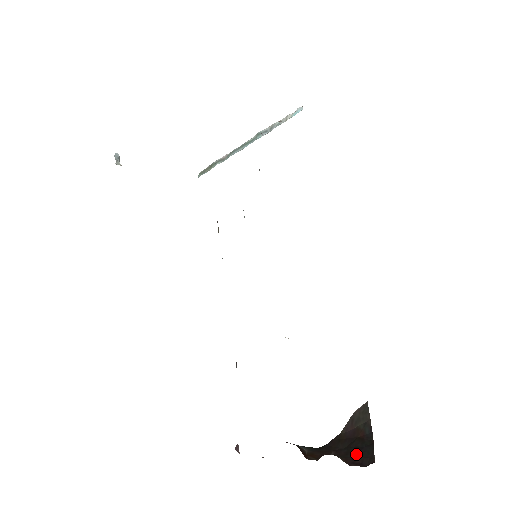
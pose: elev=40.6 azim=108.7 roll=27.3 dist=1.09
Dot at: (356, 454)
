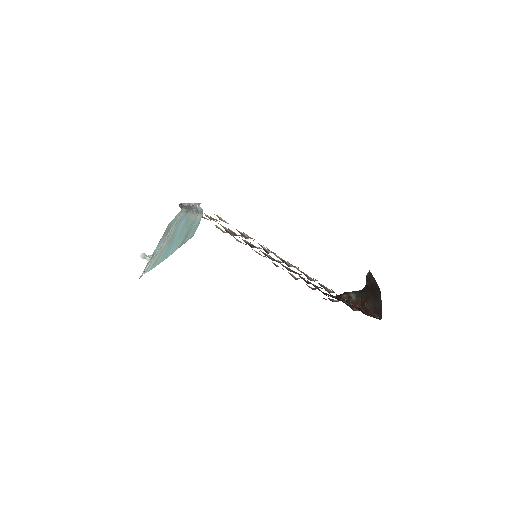
Dot at: (375, 305)
